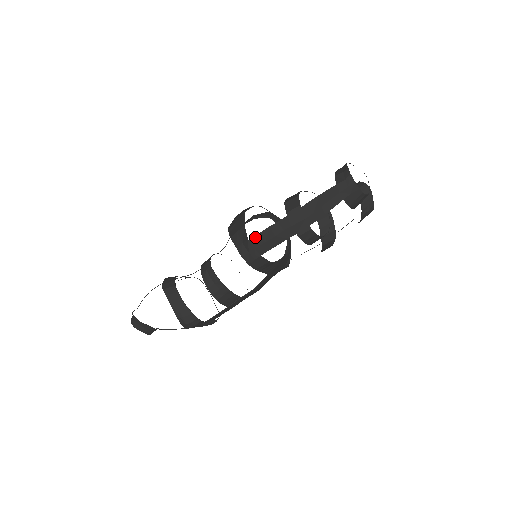
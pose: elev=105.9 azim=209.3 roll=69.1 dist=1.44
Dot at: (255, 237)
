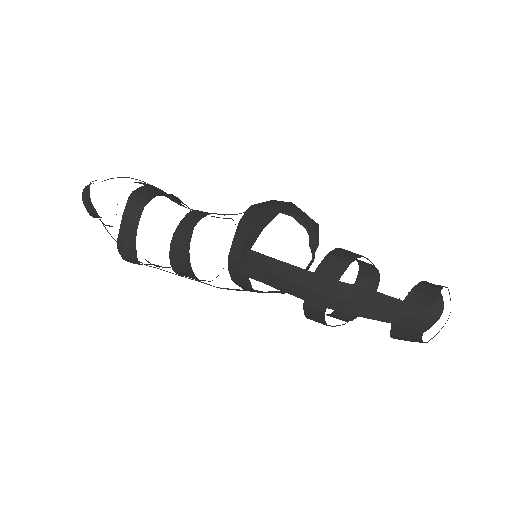
Dot at: (260, 255)
